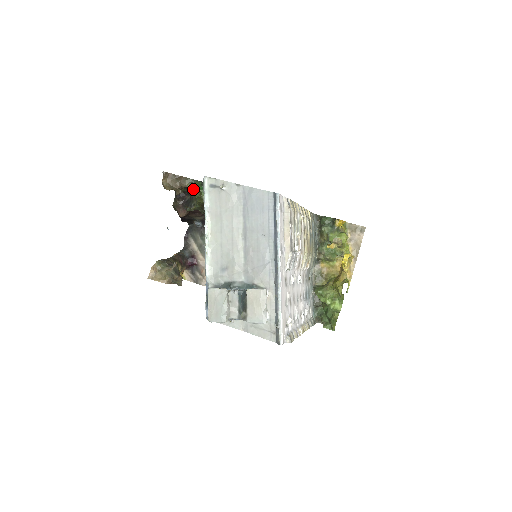
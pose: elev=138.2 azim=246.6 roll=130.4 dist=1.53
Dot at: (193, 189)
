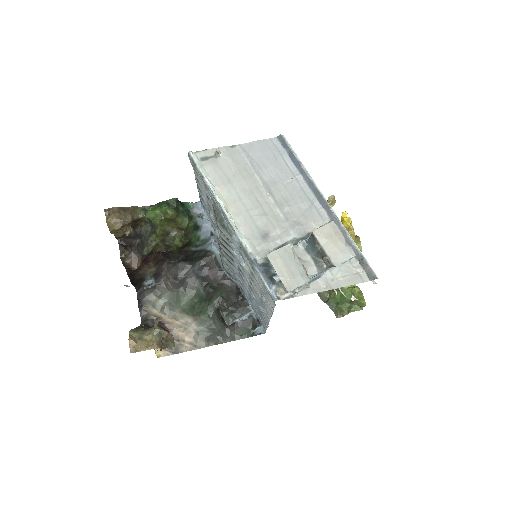
Dot at: (152, 212)
